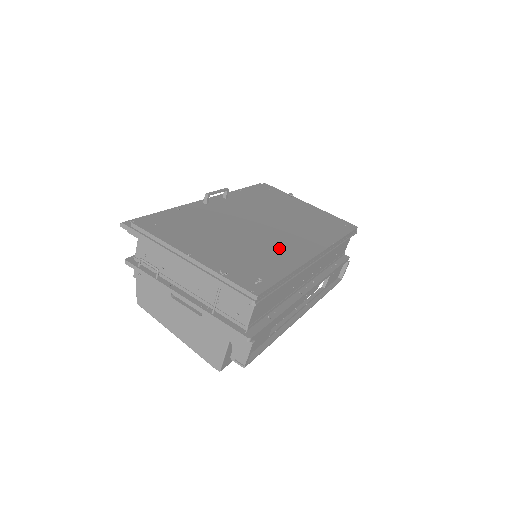
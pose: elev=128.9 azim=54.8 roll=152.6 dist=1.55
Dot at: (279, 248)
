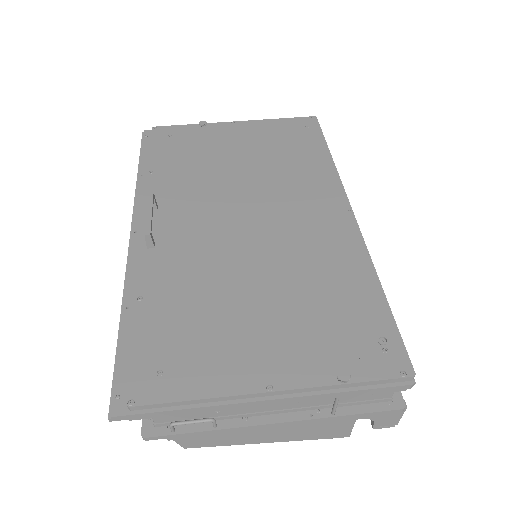
Dot at: (316, 247)
